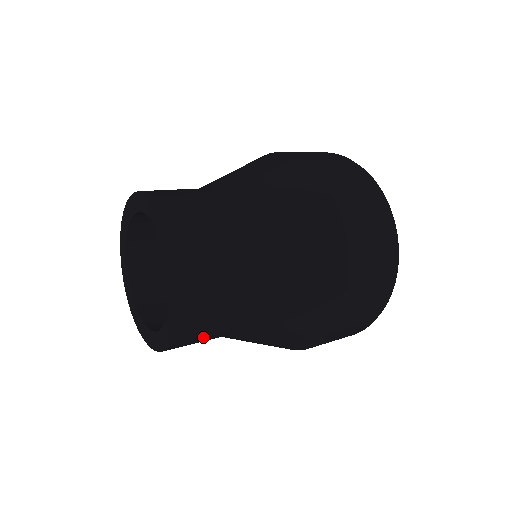
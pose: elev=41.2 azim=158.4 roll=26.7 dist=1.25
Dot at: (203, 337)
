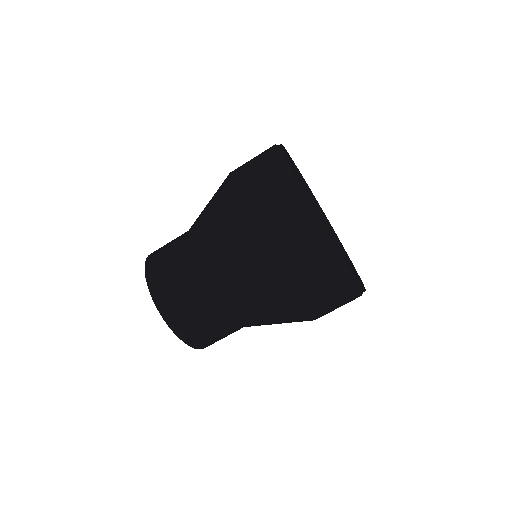
Dot at: (189, 312)
